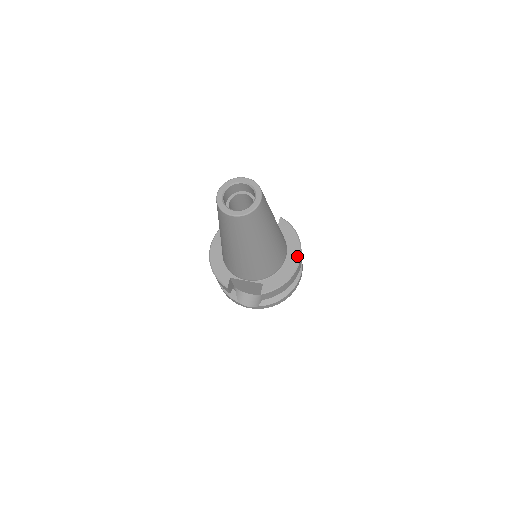
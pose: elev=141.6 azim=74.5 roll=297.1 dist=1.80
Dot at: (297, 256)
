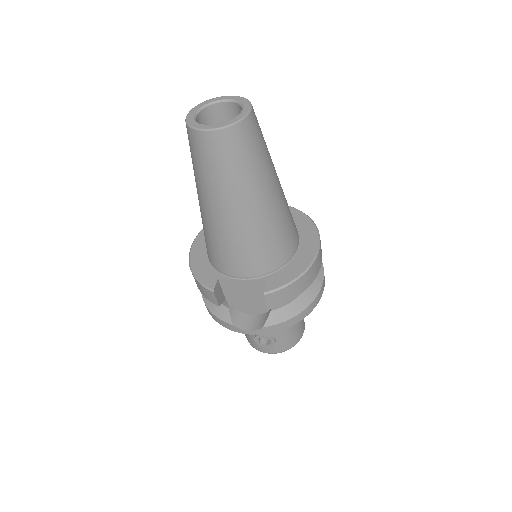
Dot at: (314, 243)
